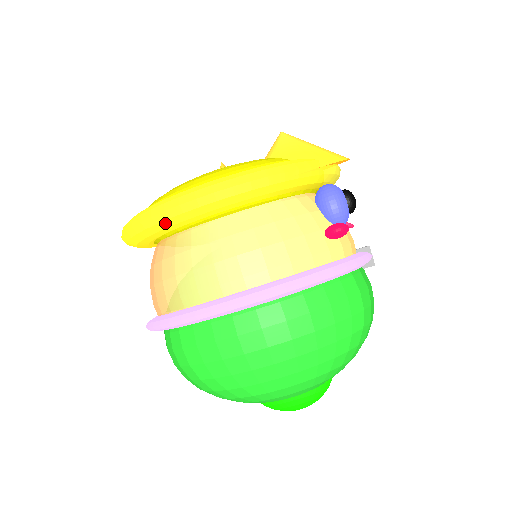
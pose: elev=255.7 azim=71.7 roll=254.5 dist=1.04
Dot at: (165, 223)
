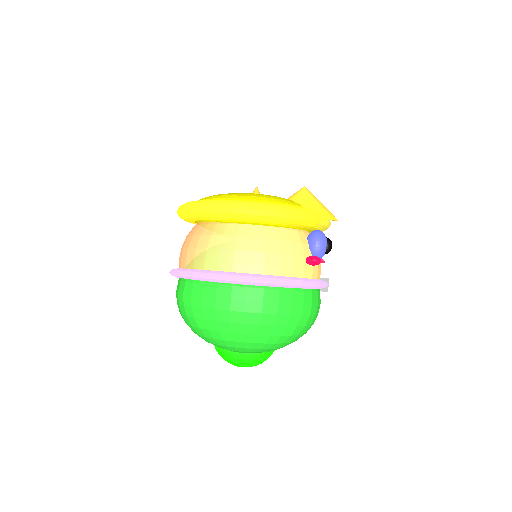
Dot at: (215, 214)
